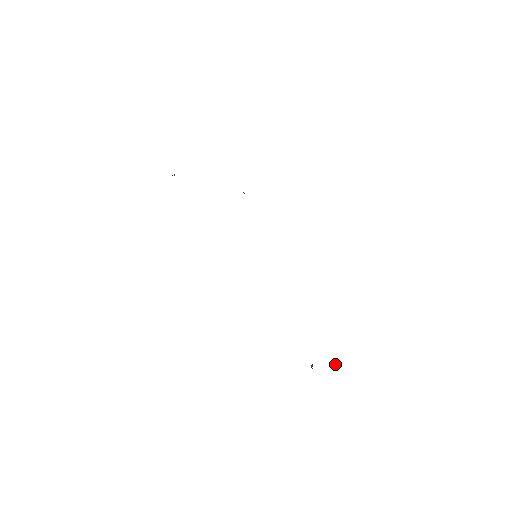
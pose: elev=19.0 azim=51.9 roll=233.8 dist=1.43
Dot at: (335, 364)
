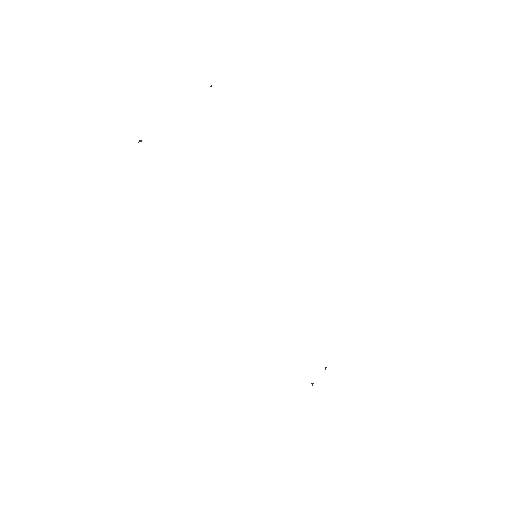
Dot at: occluded
